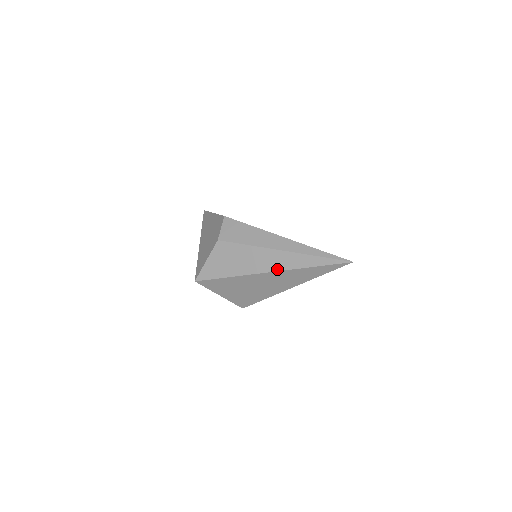
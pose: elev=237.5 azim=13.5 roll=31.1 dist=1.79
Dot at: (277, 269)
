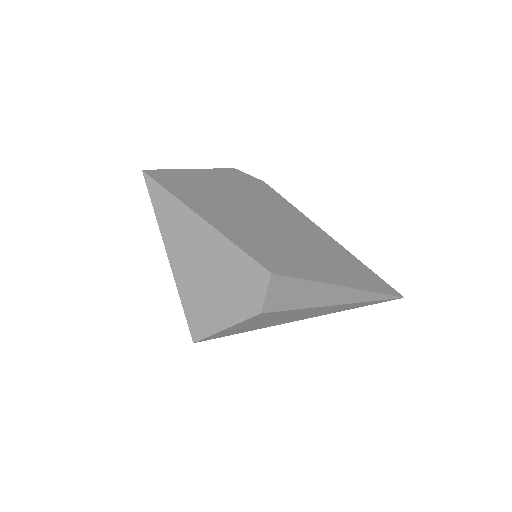
Dot at: occluded
